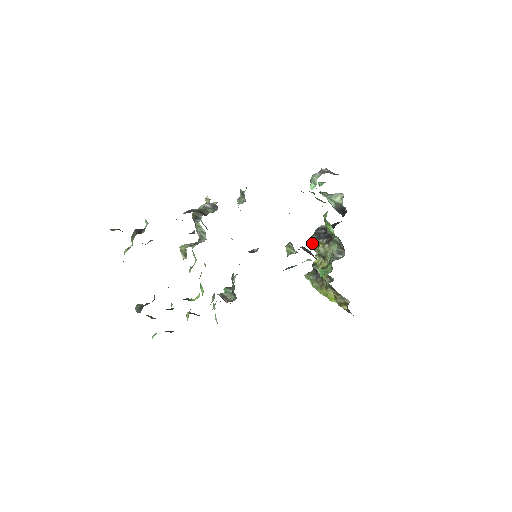
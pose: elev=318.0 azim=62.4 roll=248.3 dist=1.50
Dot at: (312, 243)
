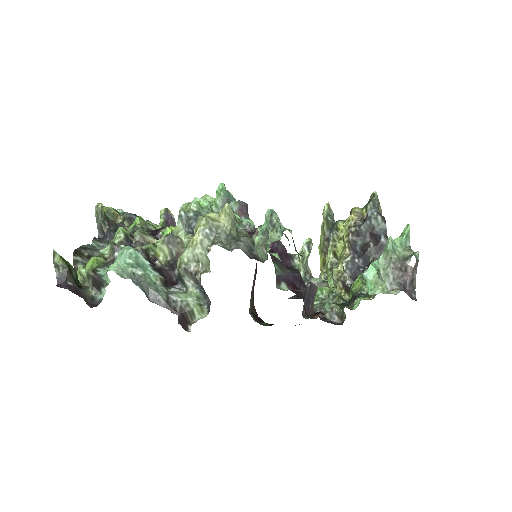
Dot at: (343, 236)
